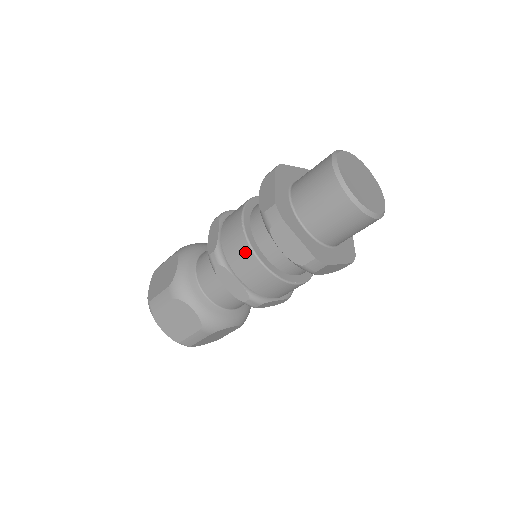
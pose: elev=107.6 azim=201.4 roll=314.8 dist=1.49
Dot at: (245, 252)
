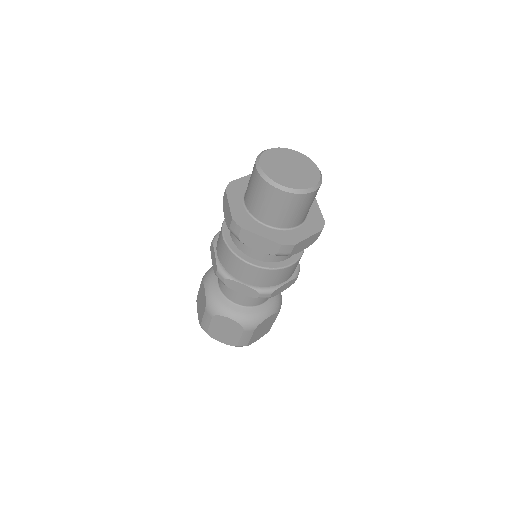
Dot at: (236, 262)
